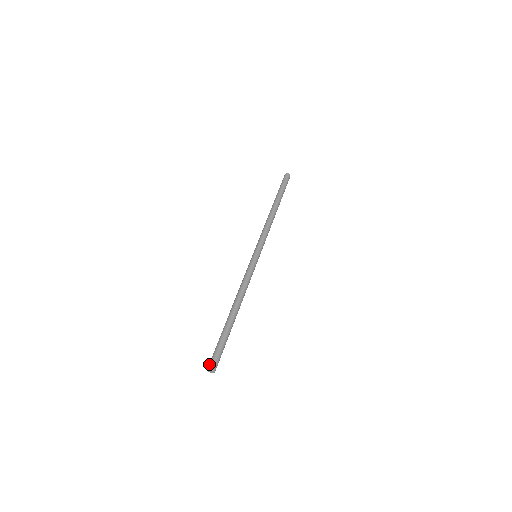
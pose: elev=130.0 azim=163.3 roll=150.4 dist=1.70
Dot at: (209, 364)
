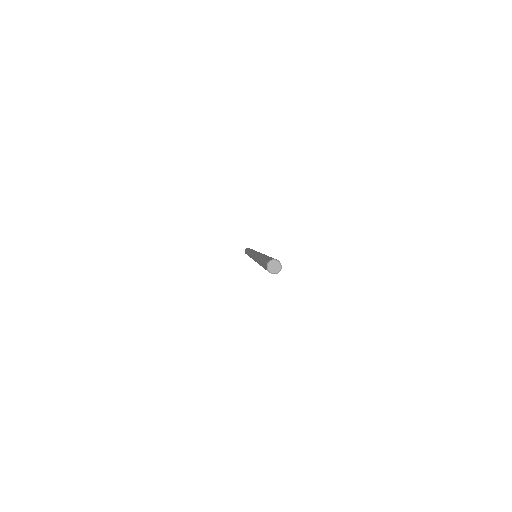
Dot at: (265, 263)
